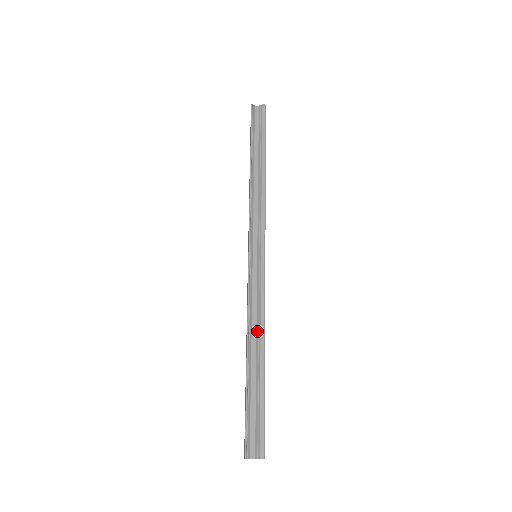
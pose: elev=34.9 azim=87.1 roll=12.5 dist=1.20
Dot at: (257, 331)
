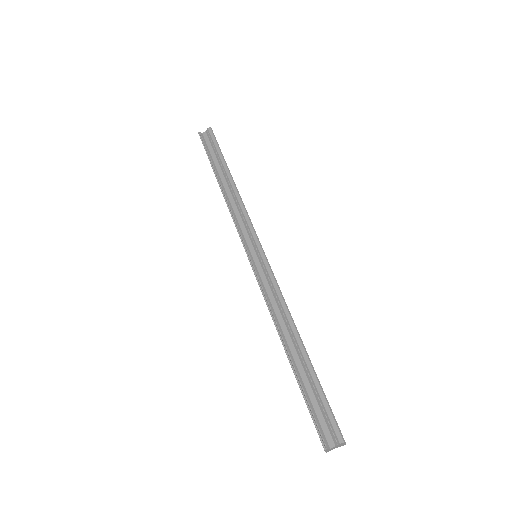
Dot at: (285, 322)
